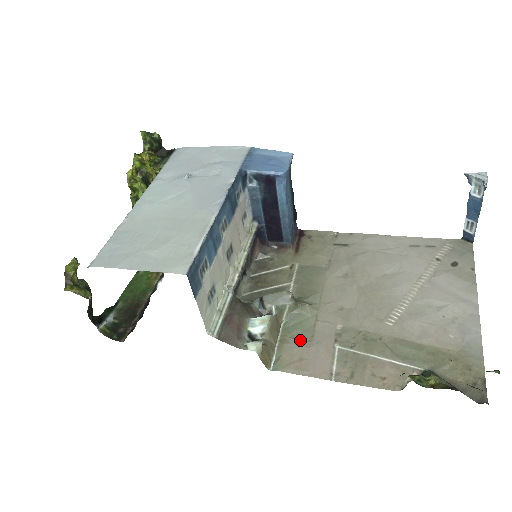
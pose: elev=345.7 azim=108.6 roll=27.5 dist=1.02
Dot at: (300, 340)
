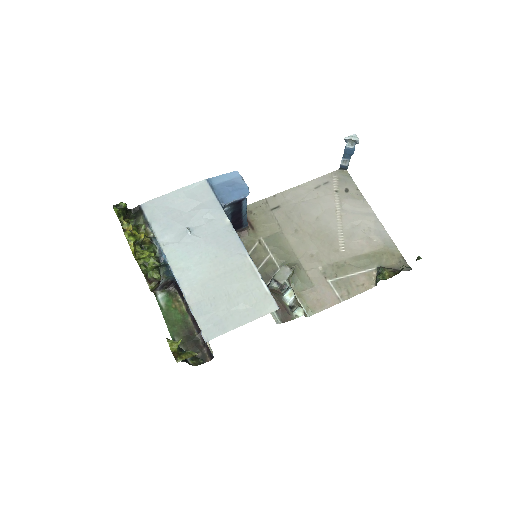
Dot at: (308, 289)
